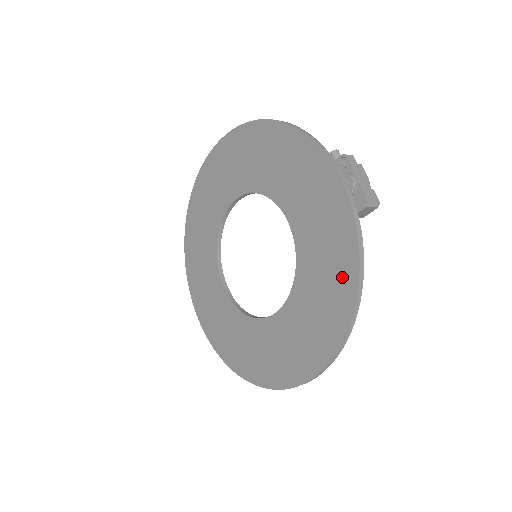
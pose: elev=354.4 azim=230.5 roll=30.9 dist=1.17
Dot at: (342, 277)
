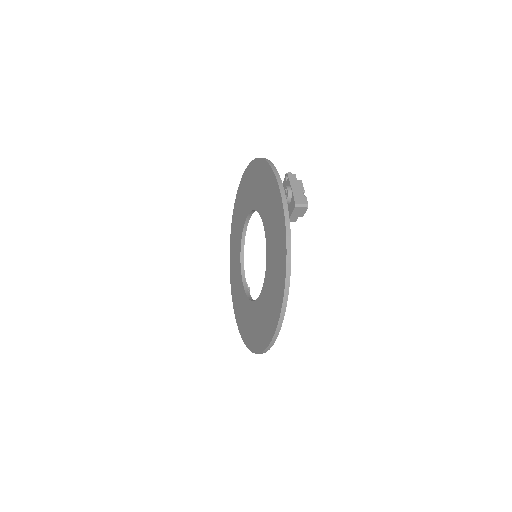
Dot at: (281, 258)
